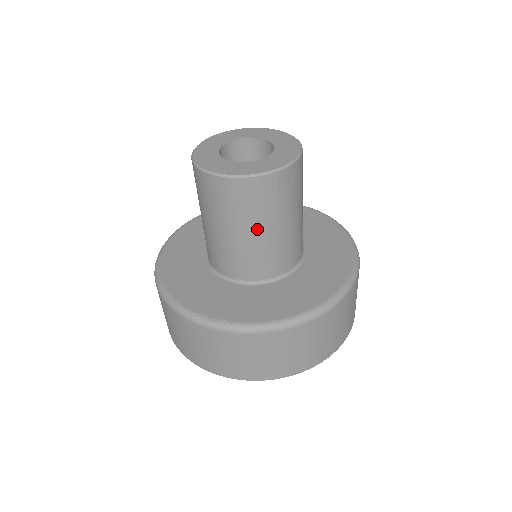
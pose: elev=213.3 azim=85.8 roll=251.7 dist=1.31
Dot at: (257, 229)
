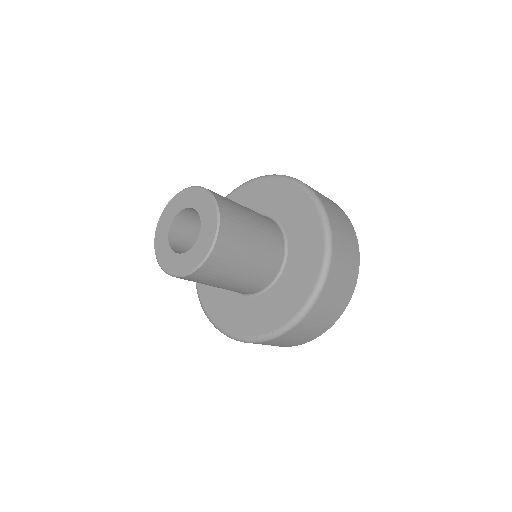
Dot at: (238, 272)
